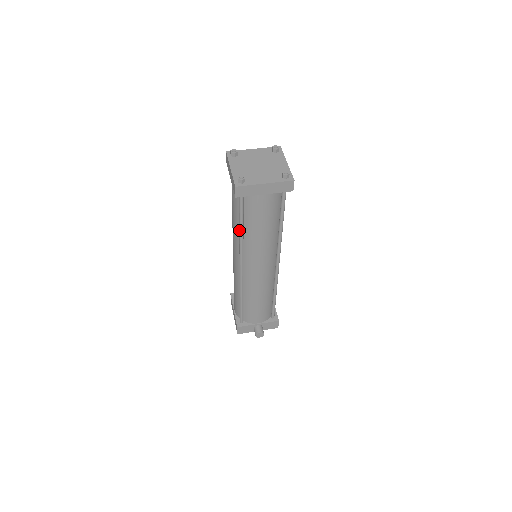
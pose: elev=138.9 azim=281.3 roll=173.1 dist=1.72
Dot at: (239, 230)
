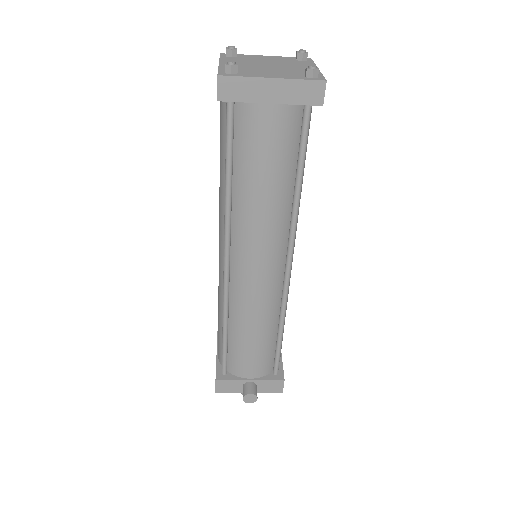
Dot at: occluded
